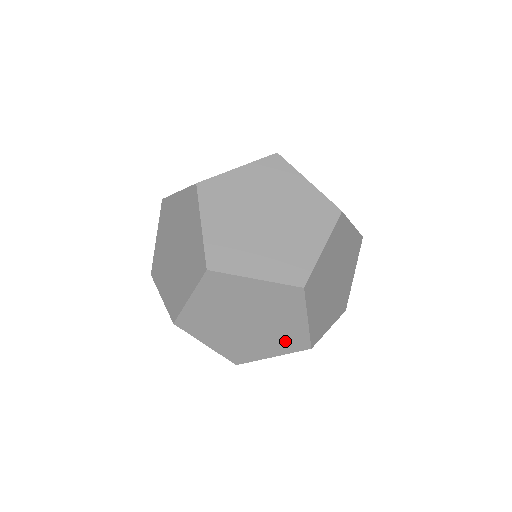
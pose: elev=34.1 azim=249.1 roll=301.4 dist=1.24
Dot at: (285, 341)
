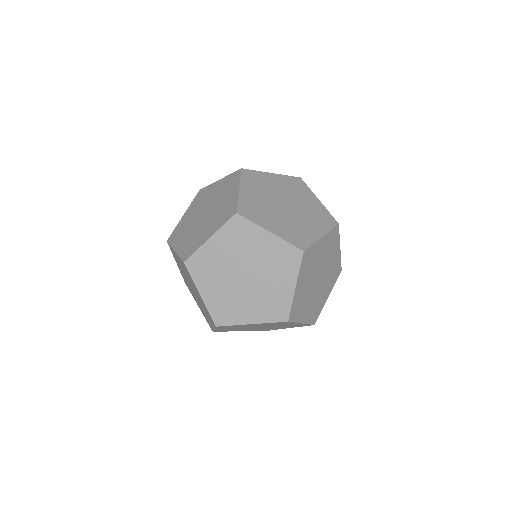
Dot at: (269, 307)
